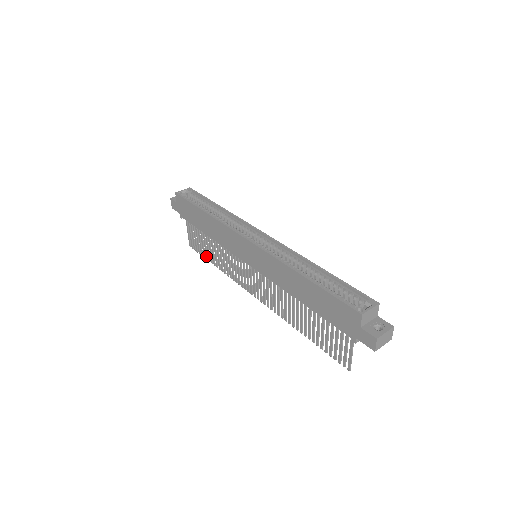
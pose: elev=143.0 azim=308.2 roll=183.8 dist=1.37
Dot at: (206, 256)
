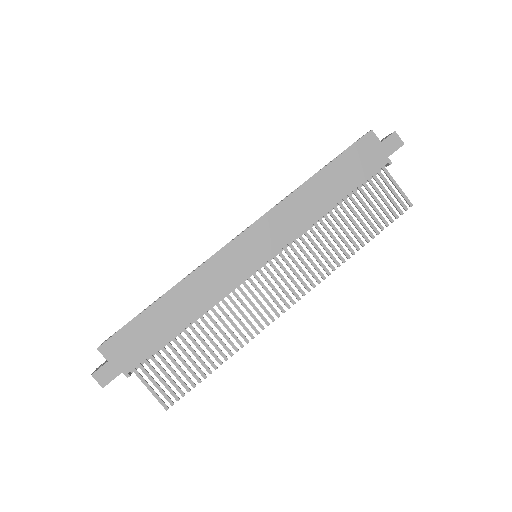
Dot at: (201, 373)
